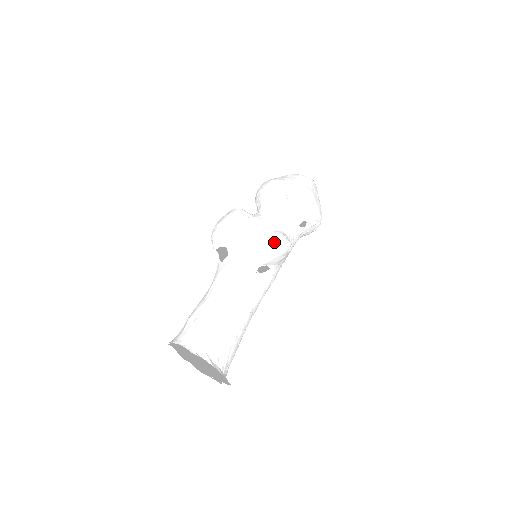
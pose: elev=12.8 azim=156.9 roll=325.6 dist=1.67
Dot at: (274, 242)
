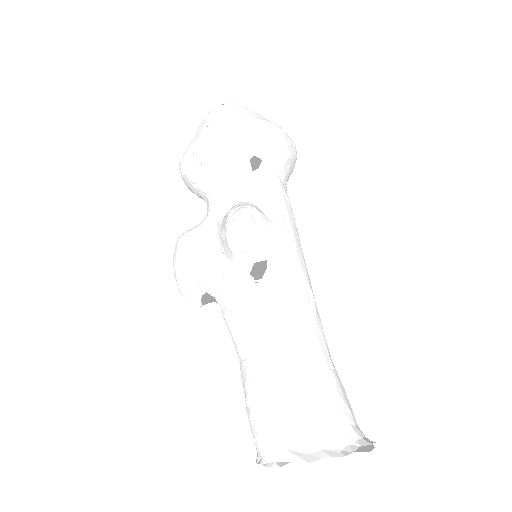
Dot at: (225, 233)
